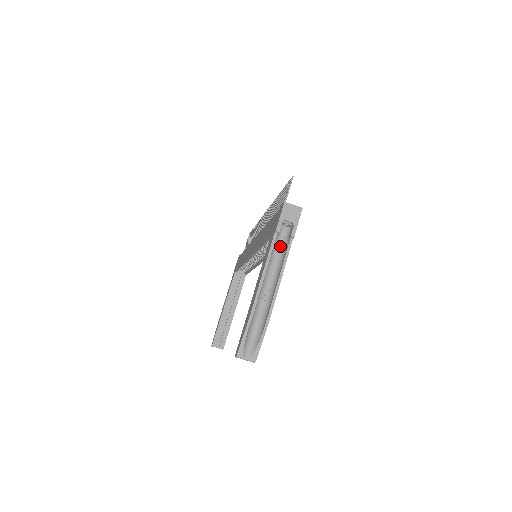
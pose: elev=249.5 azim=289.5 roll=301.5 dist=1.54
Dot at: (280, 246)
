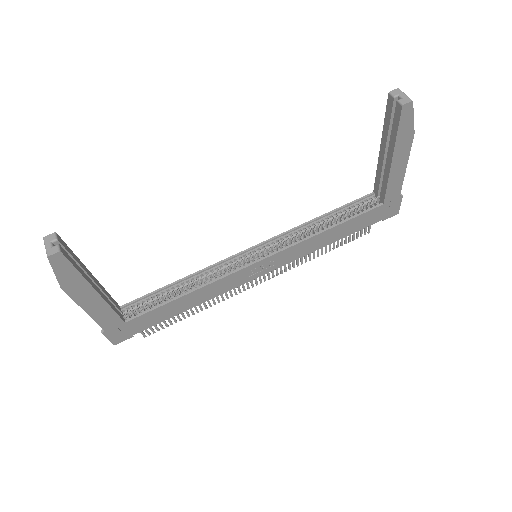
Dot at: occluded
